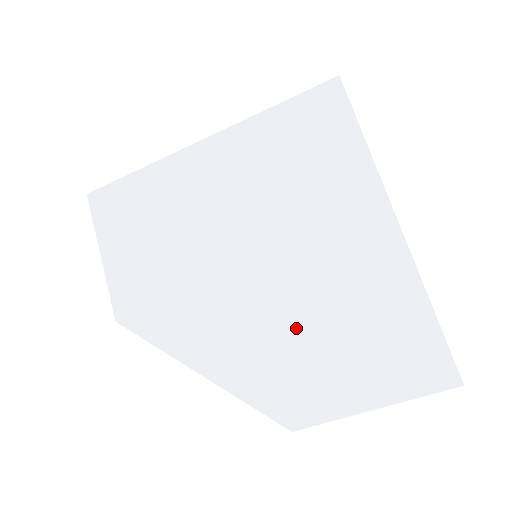
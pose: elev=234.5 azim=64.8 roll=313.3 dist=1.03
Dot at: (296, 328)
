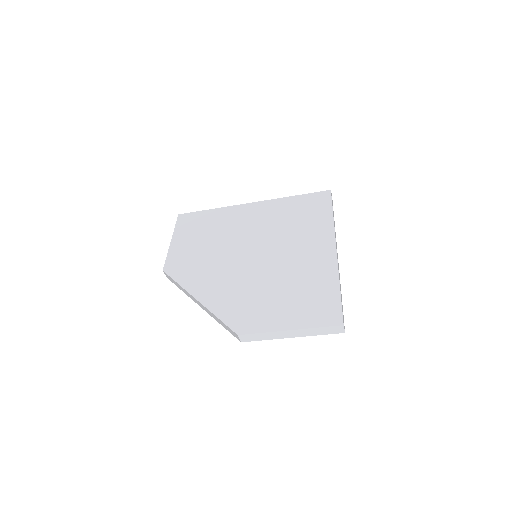
Dot at: (263, 287)
